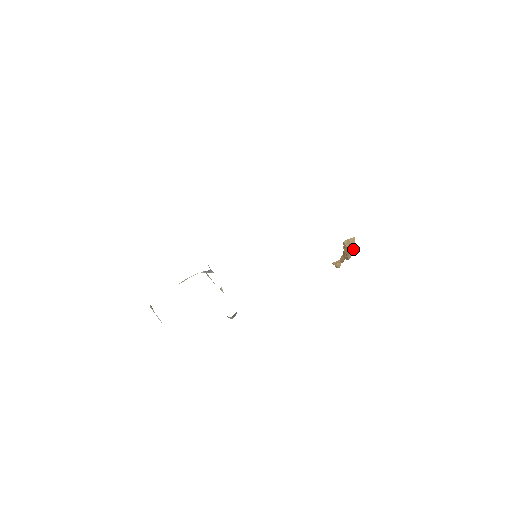
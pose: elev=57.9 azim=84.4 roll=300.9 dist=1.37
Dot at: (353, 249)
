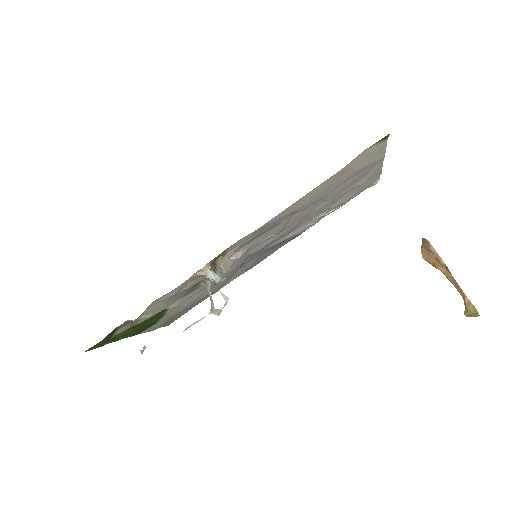
Dot at: (427, 243)
